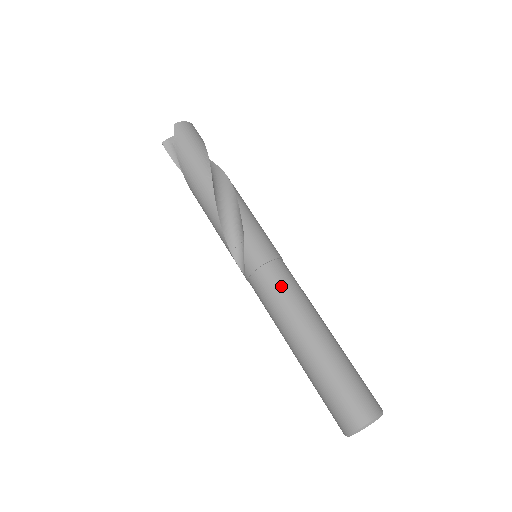
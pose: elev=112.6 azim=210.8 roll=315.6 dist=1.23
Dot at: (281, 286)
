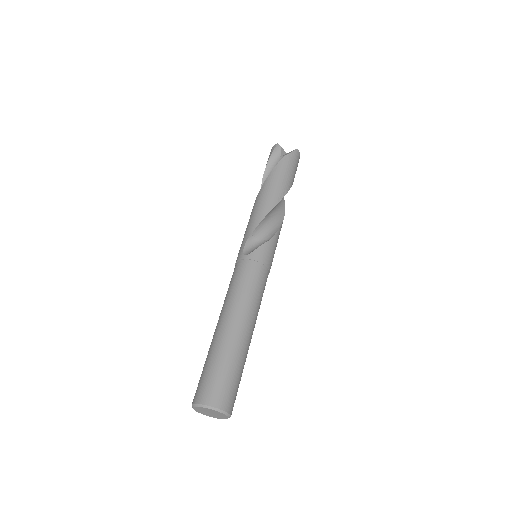
Dot at: (260, 286)
